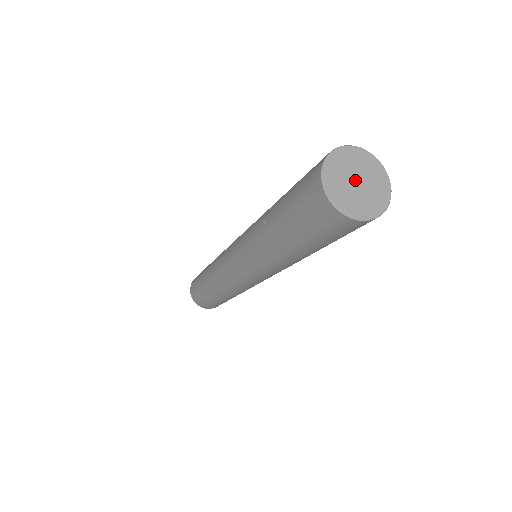
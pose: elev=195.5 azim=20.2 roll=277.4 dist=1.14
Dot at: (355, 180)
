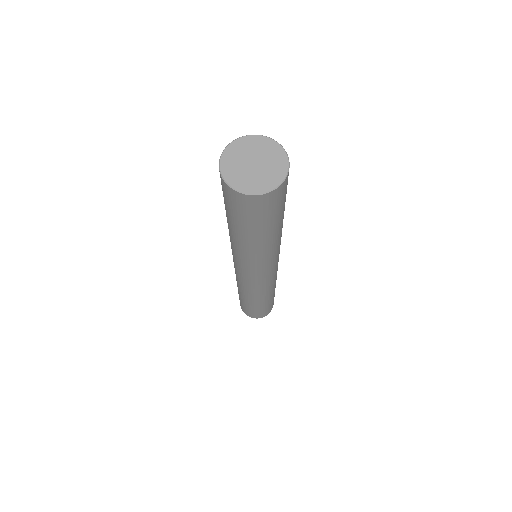
Dot at: (251, 162)
